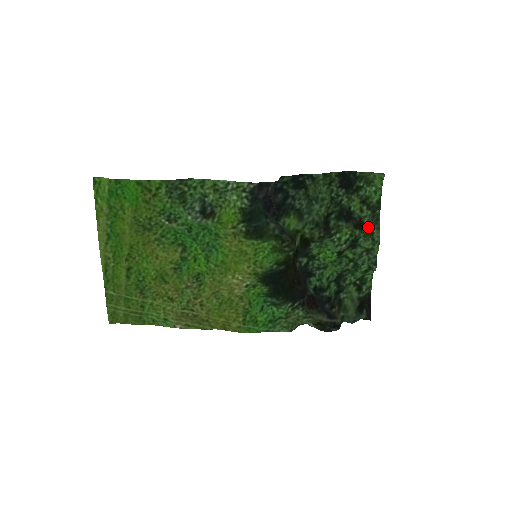
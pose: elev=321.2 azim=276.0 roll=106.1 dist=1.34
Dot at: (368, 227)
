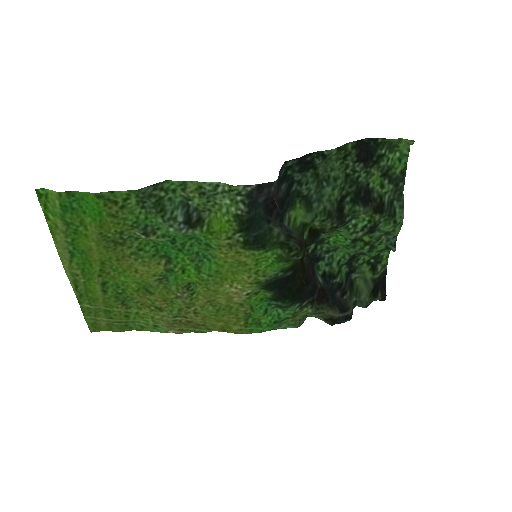
Dot at: (390, 207)
